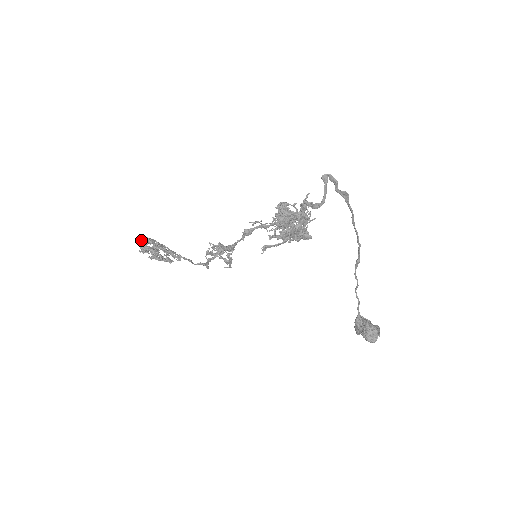
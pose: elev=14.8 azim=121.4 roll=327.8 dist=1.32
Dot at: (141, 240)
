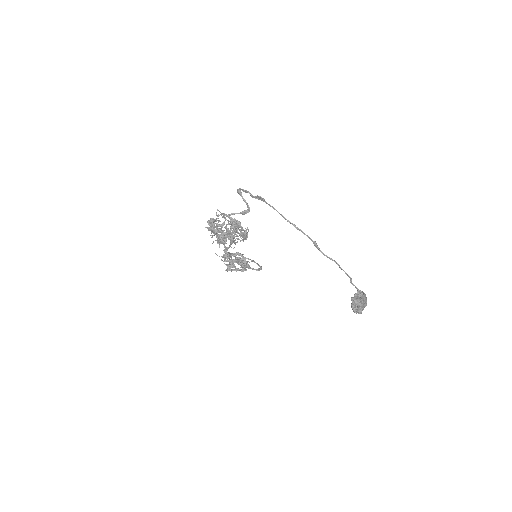
Dot at: occluded
